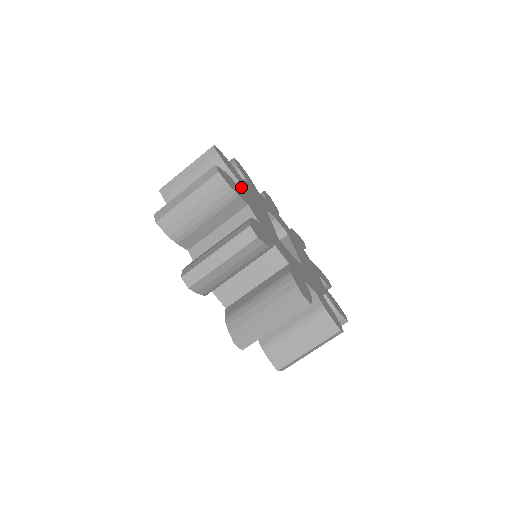
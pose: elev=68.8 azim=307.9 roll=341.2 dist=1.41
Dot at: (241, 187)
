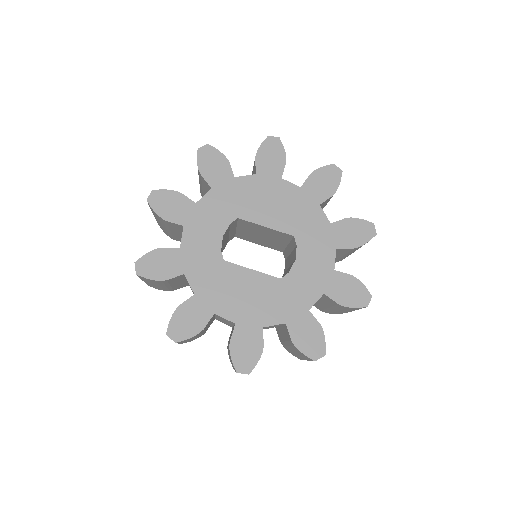
Dot at: (229, 319)
